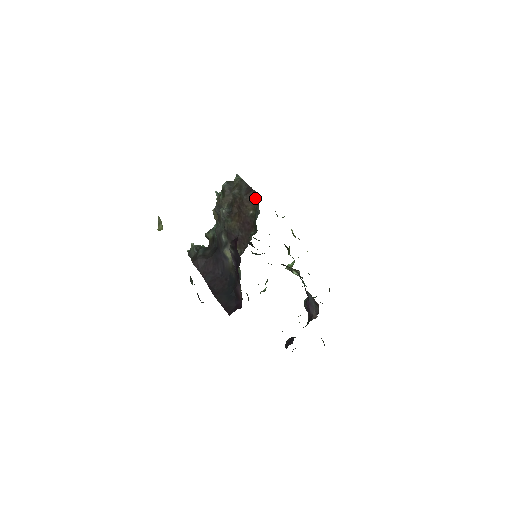
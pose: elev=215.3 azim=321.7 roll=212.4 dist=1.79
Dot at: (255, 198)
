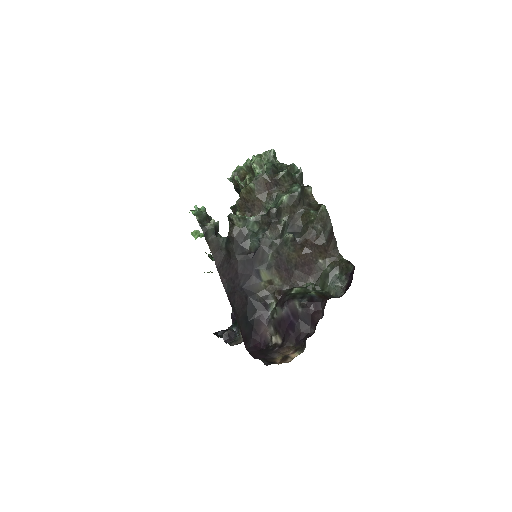
Dot at: (333, 251)
